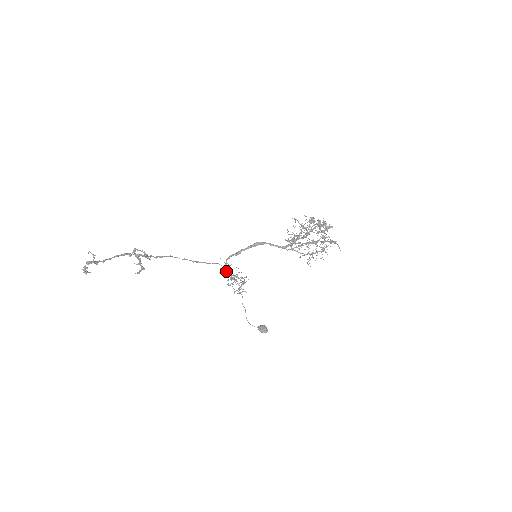
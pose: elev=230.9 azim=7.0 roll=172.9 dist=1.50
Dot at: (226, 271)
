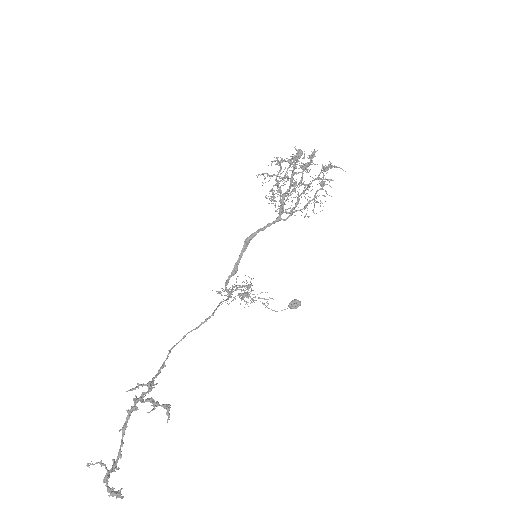
Dot at: occluded
